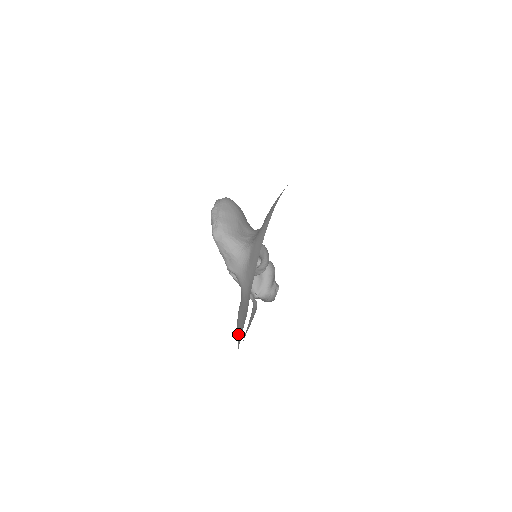
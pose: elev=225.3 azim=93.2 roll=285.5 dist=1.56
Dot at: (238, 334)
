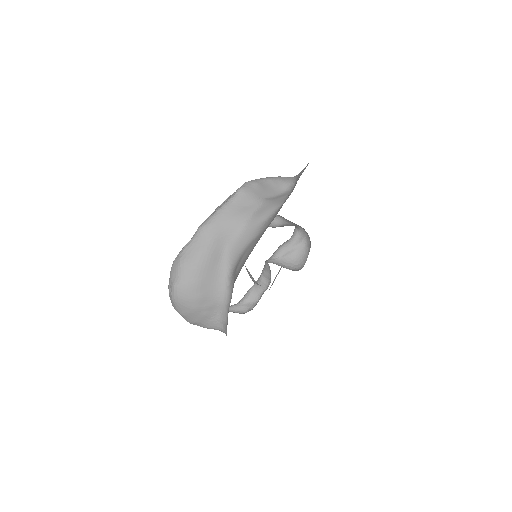
Dot at: occluded
